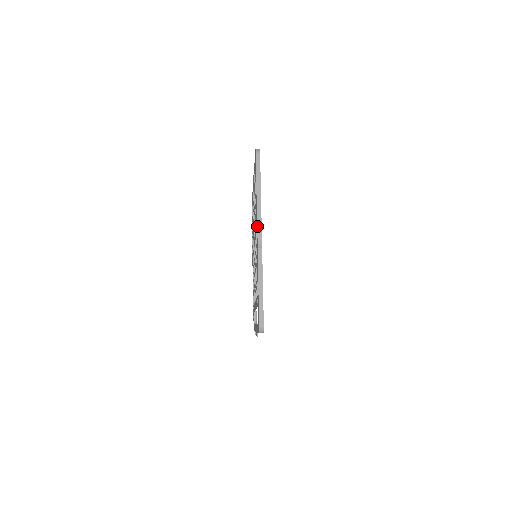
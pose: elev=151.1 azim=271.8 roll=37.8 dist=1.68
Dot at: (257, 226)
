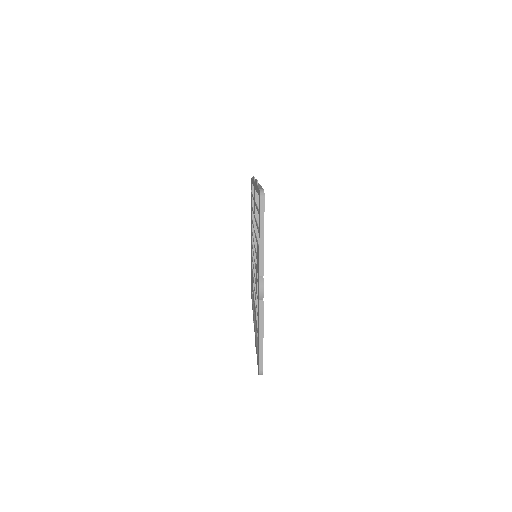
Dot at: (259, 279)
